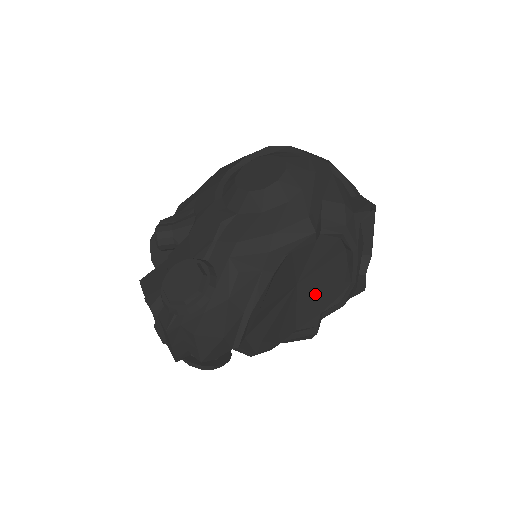
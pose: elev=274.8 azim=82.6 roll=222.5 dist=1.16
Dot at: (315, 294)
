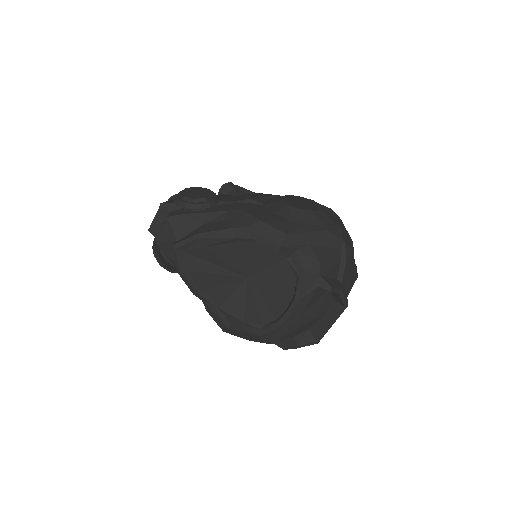
Dot at: (252, 302)
